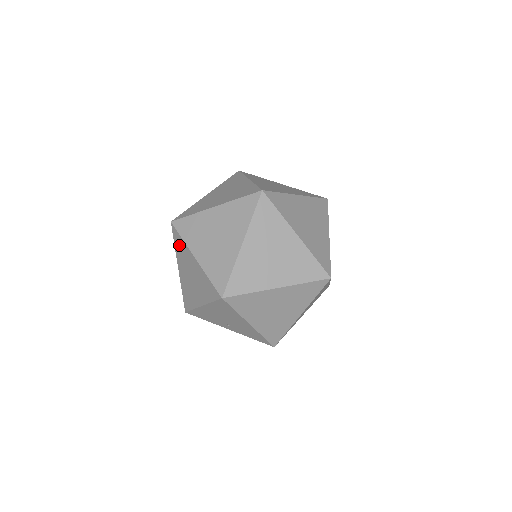
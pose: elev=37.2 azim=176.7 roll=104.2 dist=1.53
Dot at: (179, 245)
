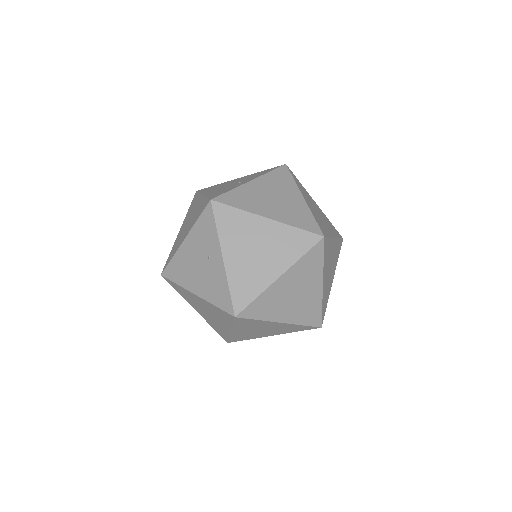
Dot at: (247, 323)
